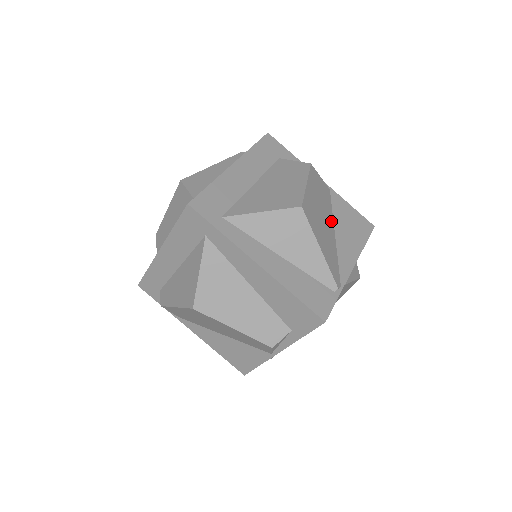
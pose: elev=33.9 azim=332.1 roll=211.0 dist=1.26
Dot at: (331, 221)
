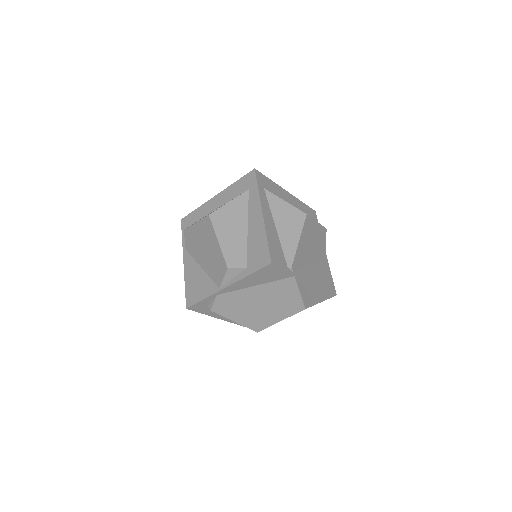
Dot at: (314, 259)
